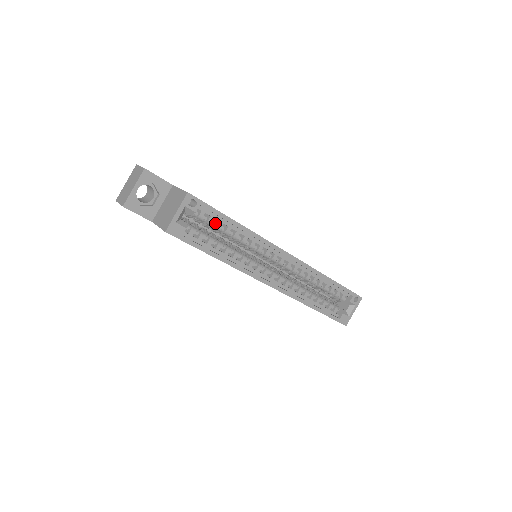
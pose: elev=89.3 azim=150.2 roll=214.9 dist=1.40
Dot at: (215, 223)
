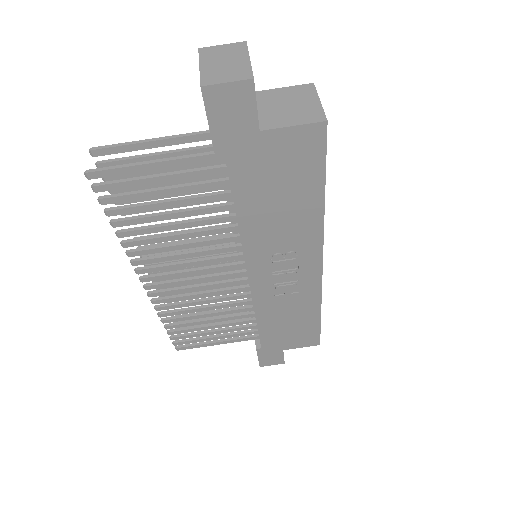
Dot at: occluded
